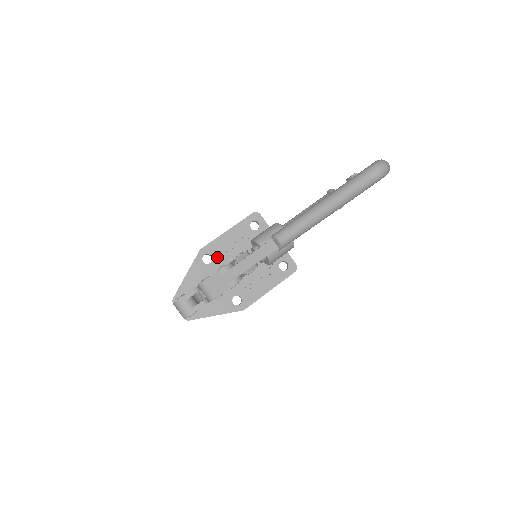
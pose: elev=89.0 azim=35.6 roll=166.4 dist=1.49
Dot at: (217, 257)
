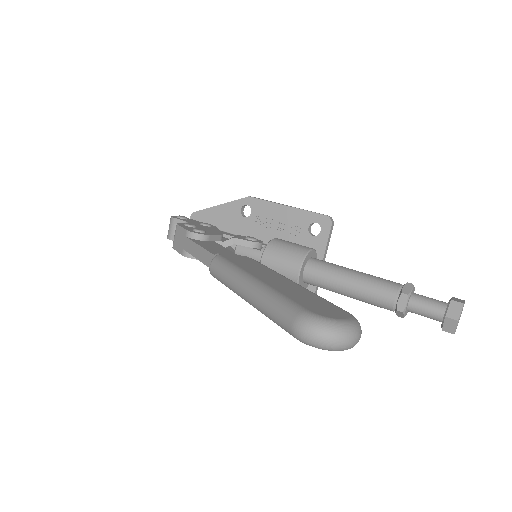
Dot at: (255, 219)
